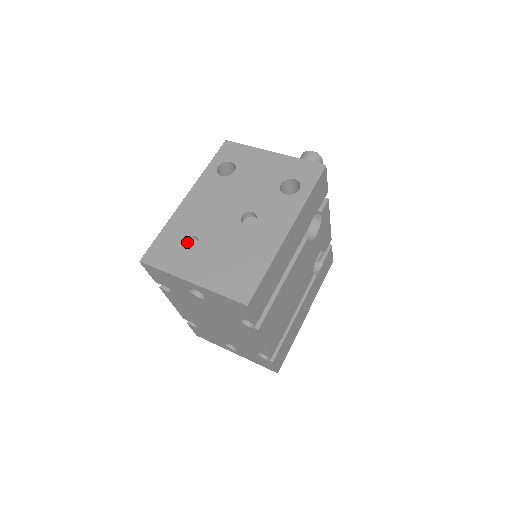
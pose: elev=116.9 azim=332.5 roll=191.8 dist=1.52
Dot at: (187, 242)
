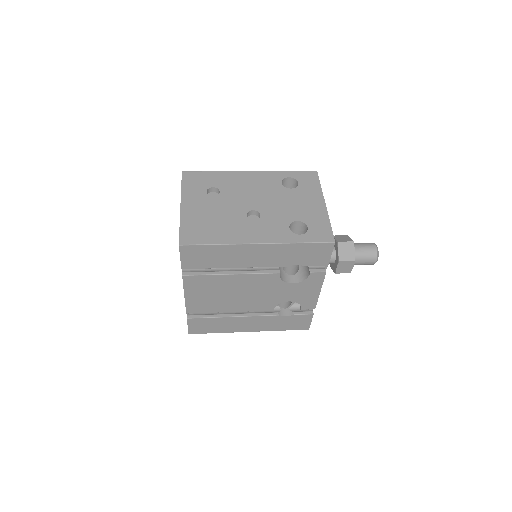
Dot at: (214, 191)
